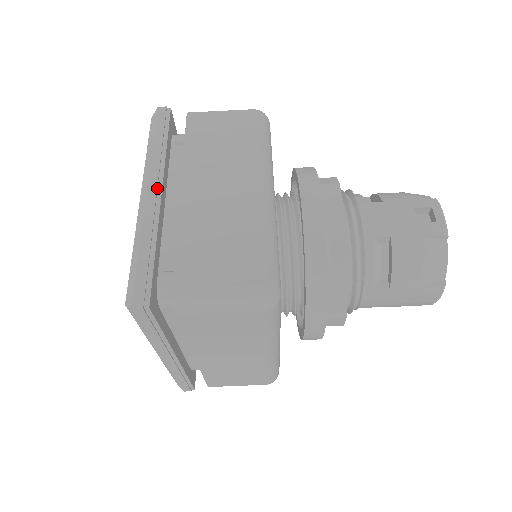
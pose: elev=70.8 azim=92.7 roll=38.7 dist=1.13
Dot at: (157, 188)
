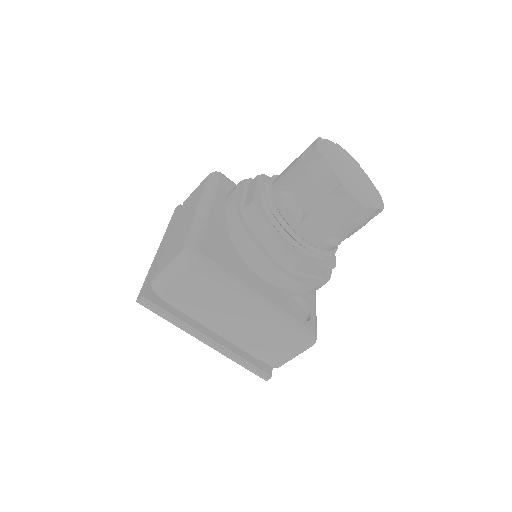
Dot at: (163, 244)
